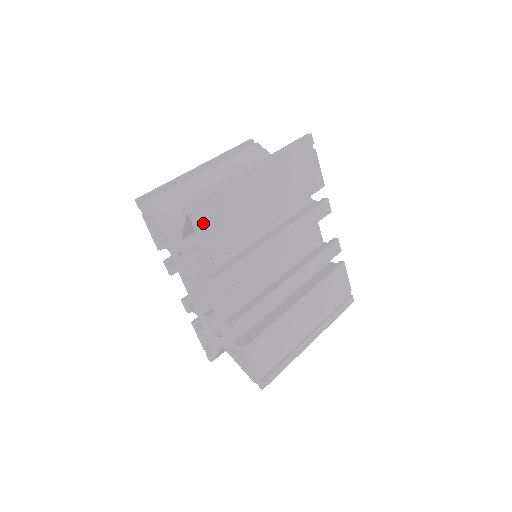
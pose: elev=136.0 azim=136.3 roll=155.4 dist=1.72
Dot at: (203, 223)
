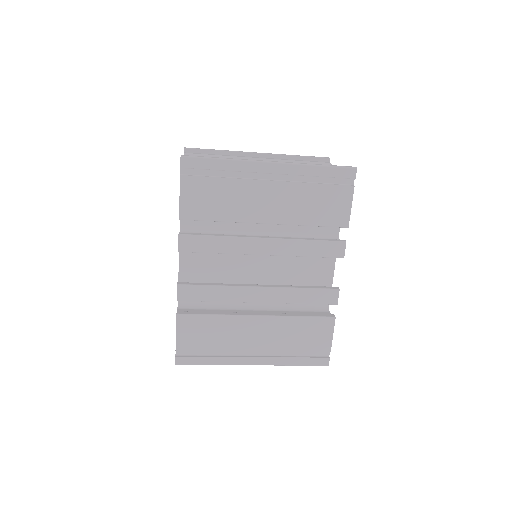
Dot at: (187, 180)
